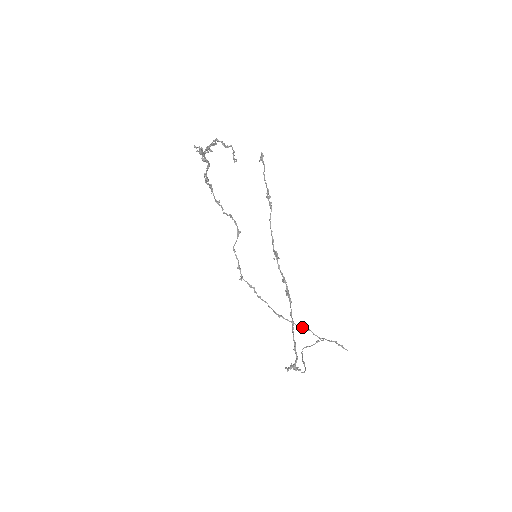
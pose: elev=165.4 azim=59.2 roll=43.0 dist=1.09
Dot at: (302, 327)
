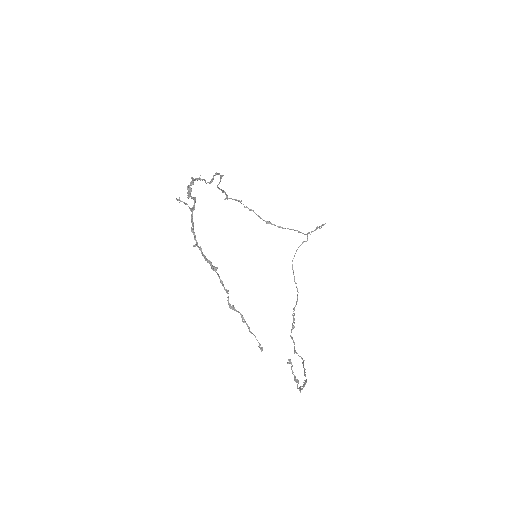
Dot at: (289, 229)
